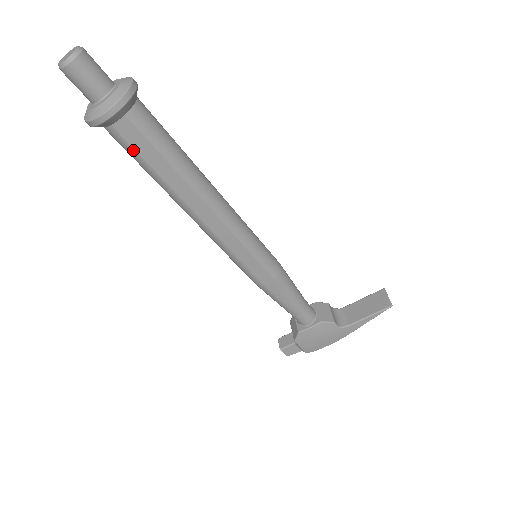
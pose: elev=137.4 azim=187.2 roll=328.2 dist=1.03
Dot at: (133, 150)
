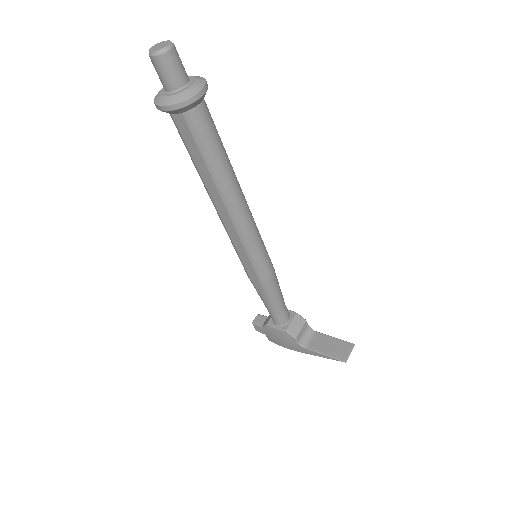
Dot at: (182, 137)
